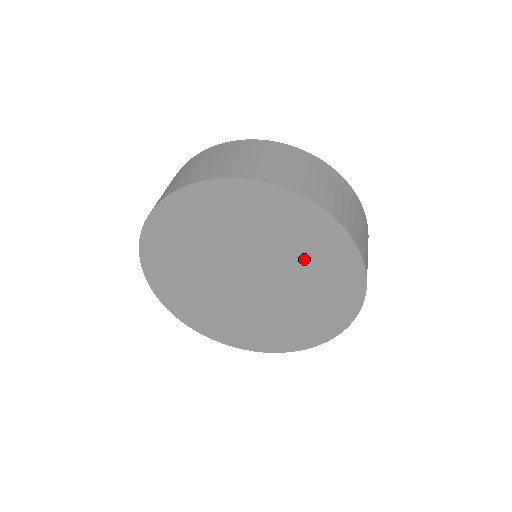
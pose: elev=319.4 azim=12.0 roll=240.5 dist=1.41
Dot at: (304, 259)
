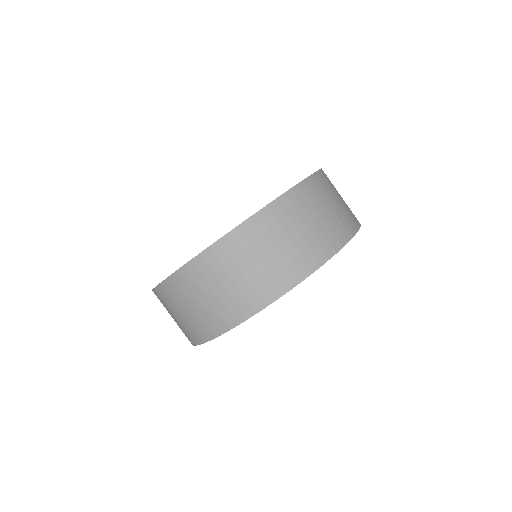
Dot at: occluded
